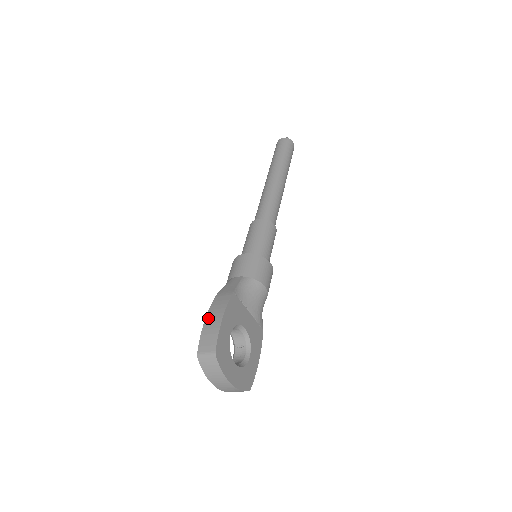
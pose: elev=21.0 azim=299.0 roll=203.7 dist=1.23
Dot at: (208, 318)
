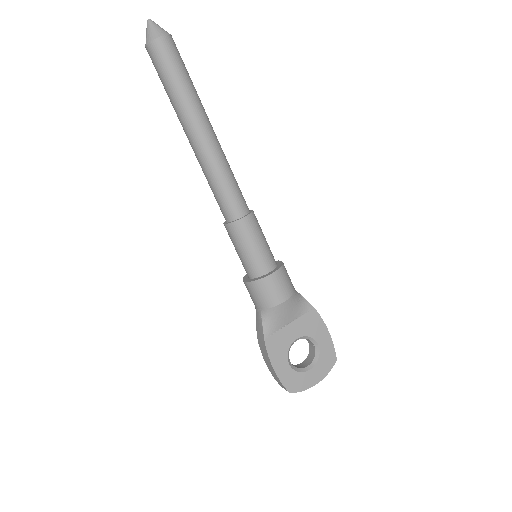
Dot at: (266, 363)
